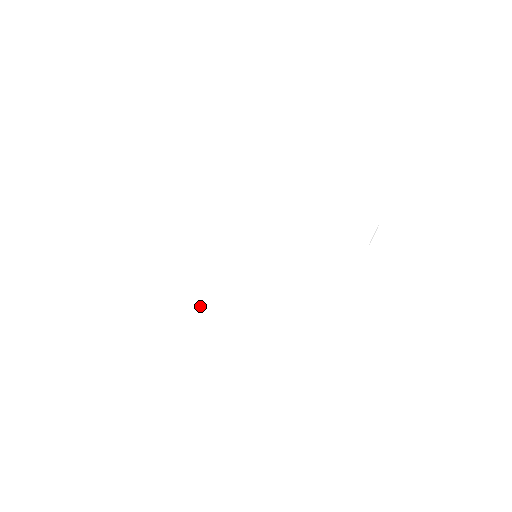
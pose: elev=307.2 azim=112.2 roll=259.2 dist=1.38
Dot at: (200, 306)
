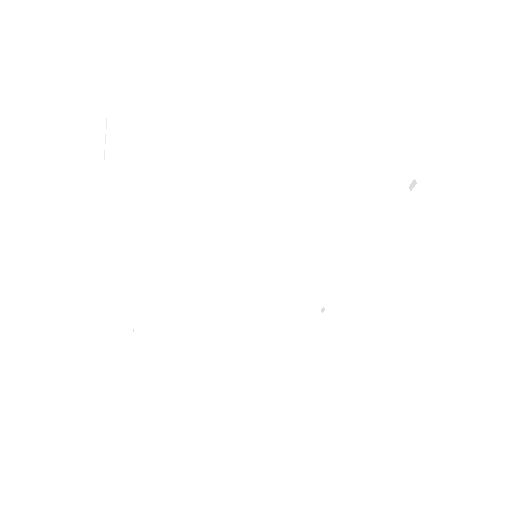
Dot at: occluded
